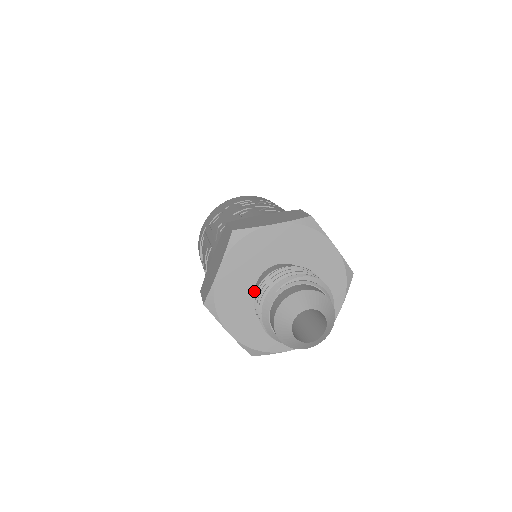
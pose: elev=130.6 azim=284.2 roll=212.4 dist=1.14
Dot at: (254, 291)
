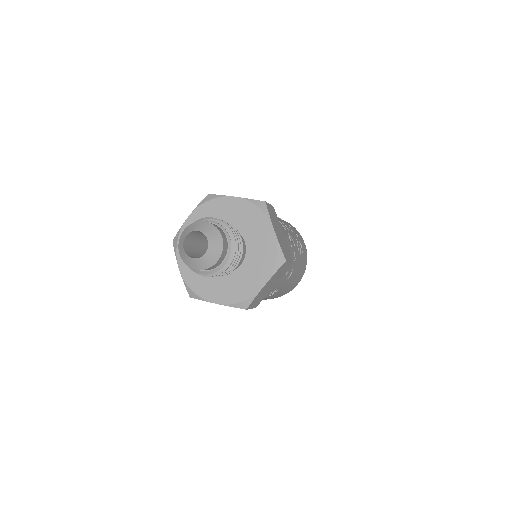
Dot at: occluded
